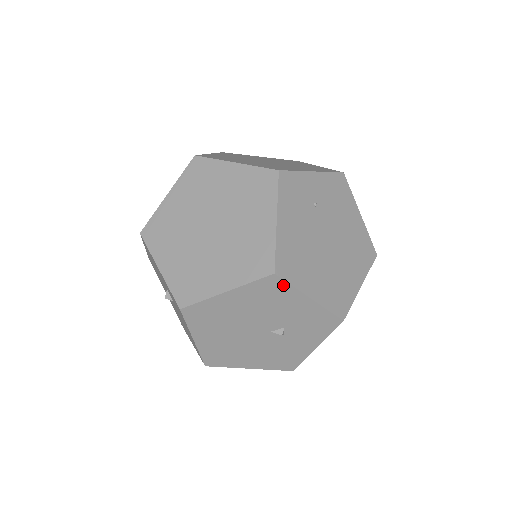
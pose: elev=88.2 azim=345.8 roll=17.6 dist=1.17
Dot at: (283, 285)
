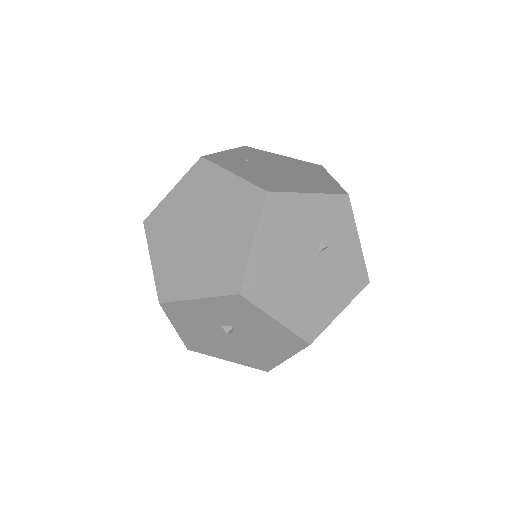
Dot at: (282, 198)
